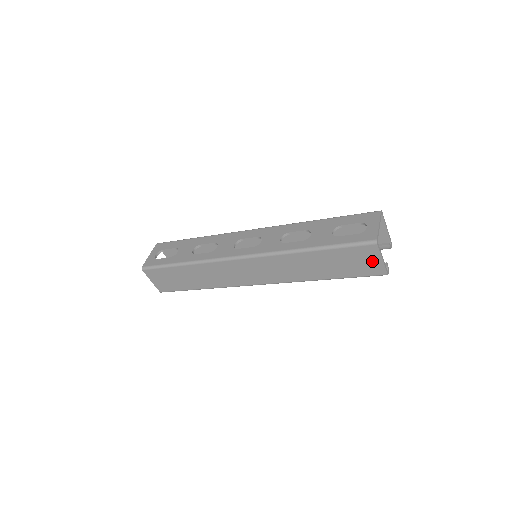
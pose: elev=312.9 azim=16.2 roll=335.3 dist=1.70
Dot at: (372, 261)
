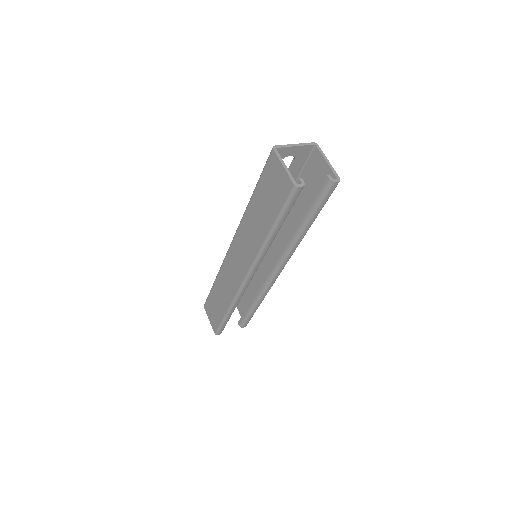
Dot at: (280, 175)
